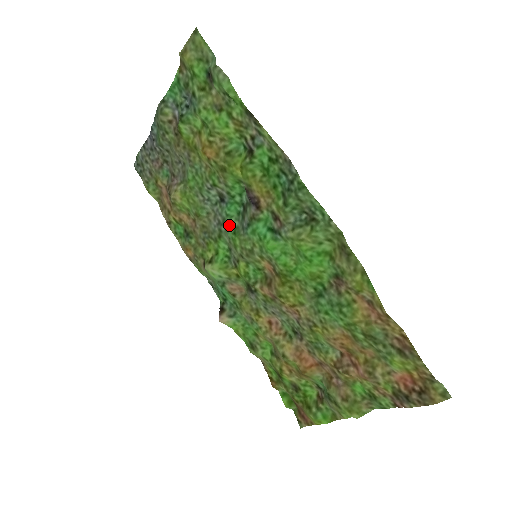
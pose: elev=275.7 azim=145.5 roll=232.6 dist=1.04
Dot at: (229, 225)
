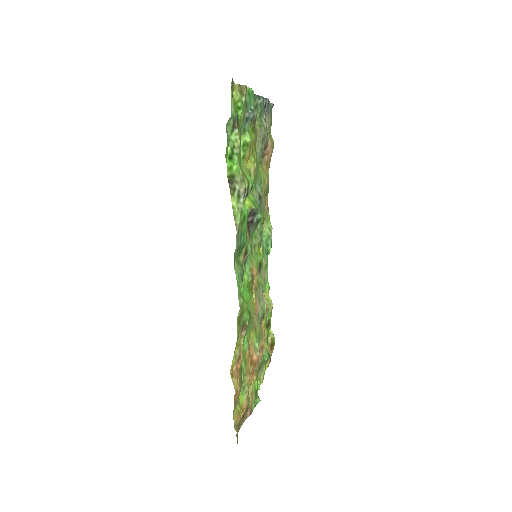
Dot at: occluded
